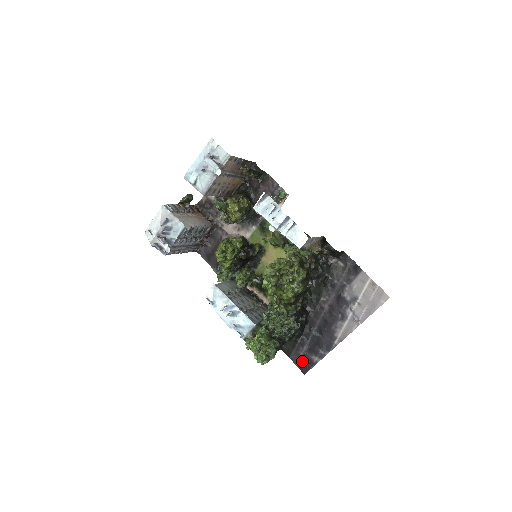
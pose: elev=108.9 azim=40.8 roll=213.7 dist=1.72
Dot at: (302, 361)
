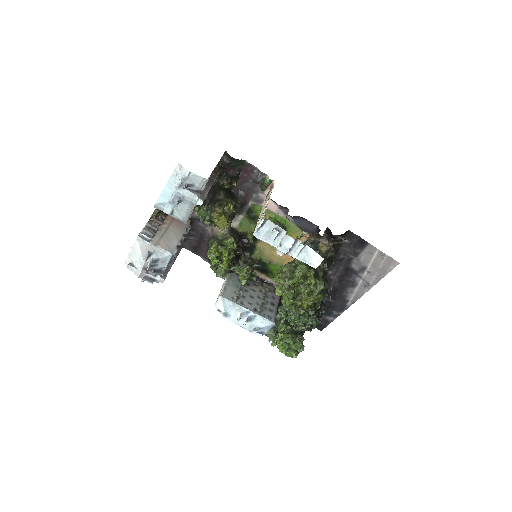
Dot at: occluded
